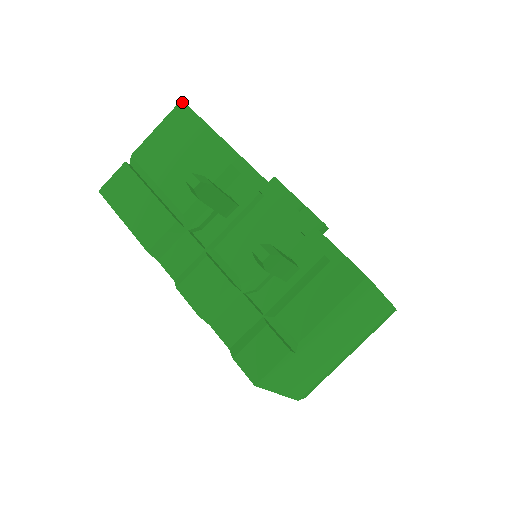
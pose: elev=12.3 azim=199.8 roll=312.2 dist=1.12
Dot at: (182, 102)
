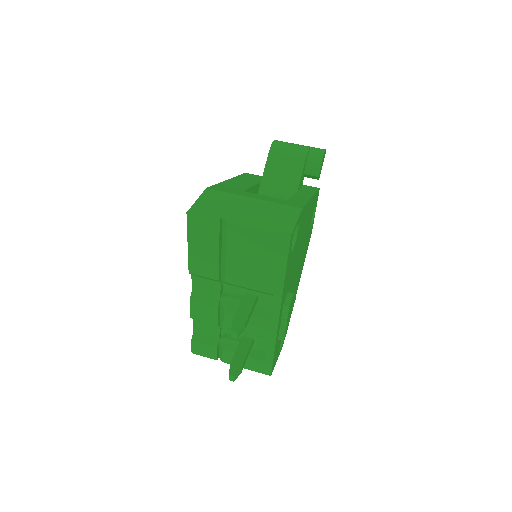
Dot at: (289, 238)
